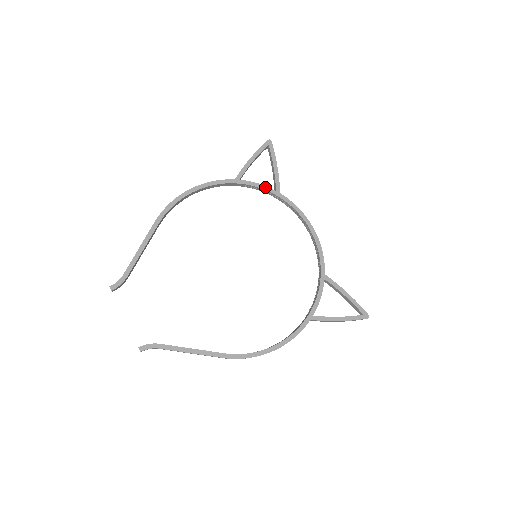
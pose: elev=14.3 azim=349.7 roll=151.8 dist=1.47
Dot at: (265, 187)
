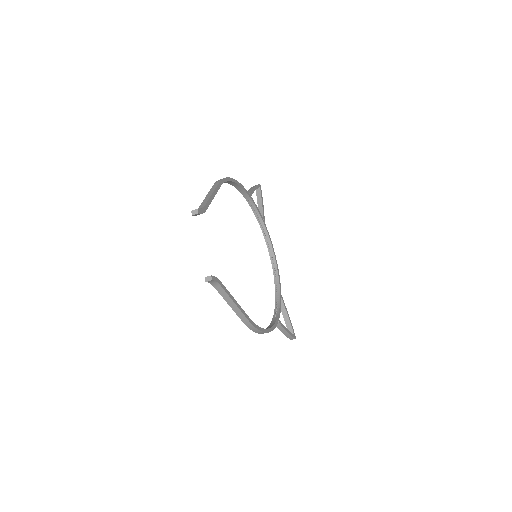
Dot at: (260, 213)
